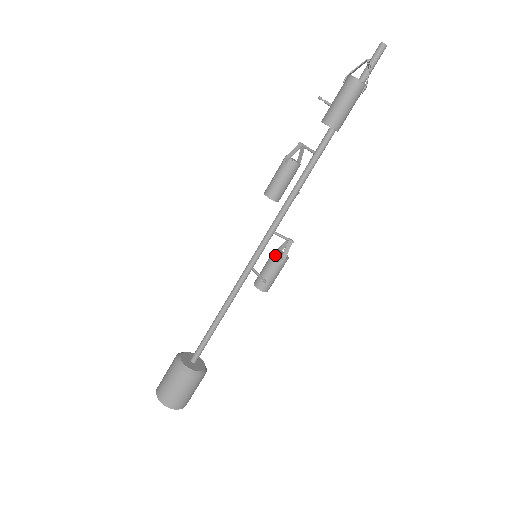
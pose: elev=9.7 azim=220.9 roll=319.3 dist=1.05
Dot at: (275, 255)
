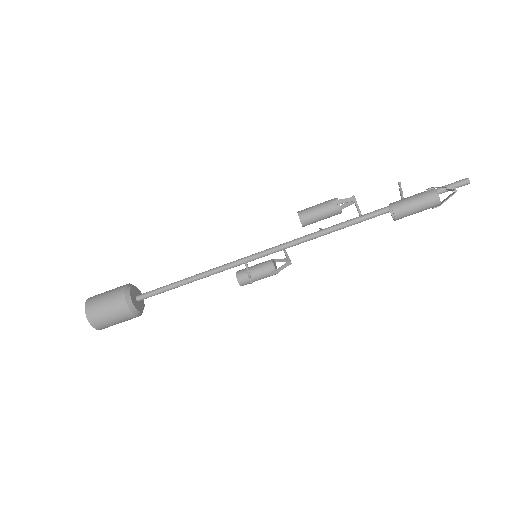
Dot at: (271, 265)
